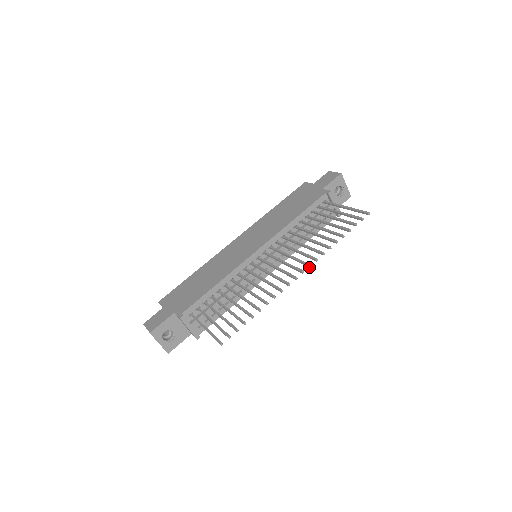
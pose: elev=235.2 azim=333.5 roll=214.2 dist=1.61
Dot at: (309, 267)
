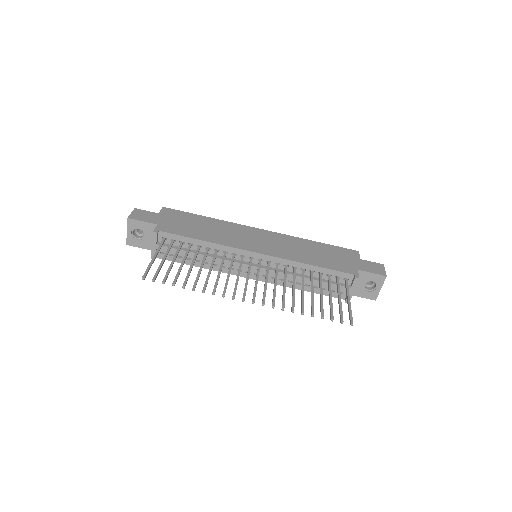
Dot at: (262, 305)
